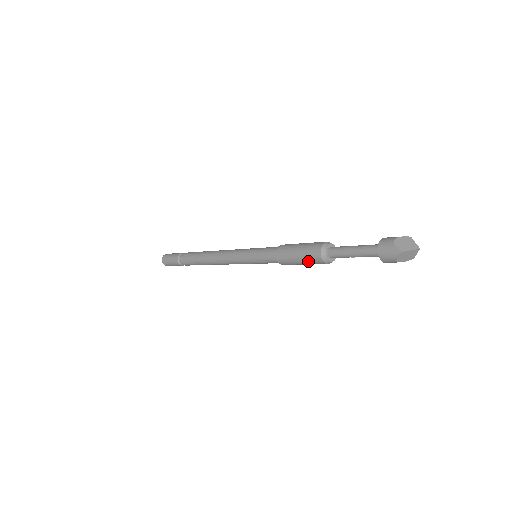
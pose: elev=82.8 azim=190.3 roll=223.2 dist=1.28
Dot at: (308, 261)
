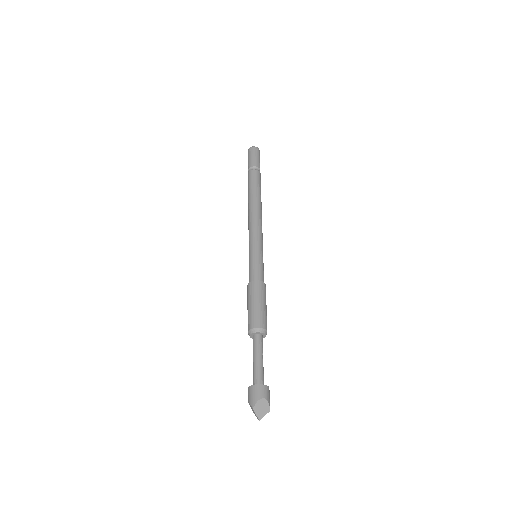
Dot at: occluded
